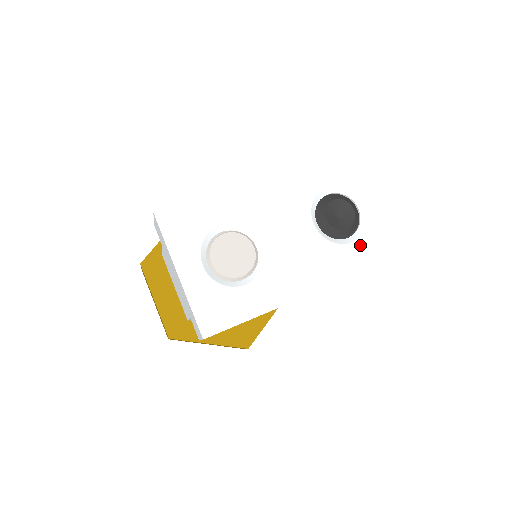
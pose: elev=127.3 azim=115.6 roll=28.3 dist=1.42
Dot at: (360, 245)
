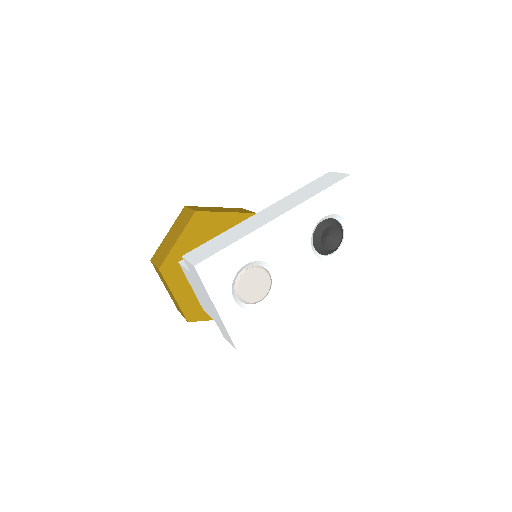
Dot at: (343, 259)
